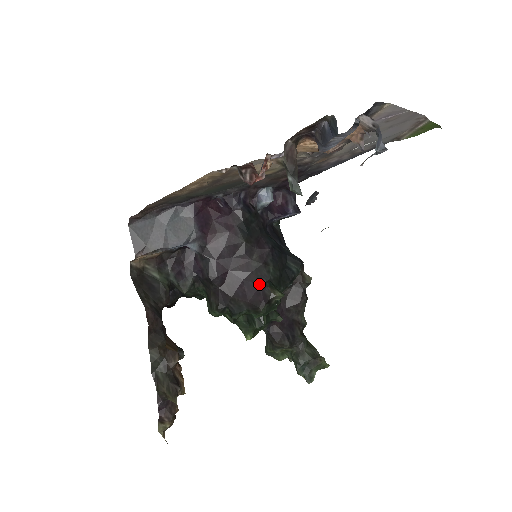
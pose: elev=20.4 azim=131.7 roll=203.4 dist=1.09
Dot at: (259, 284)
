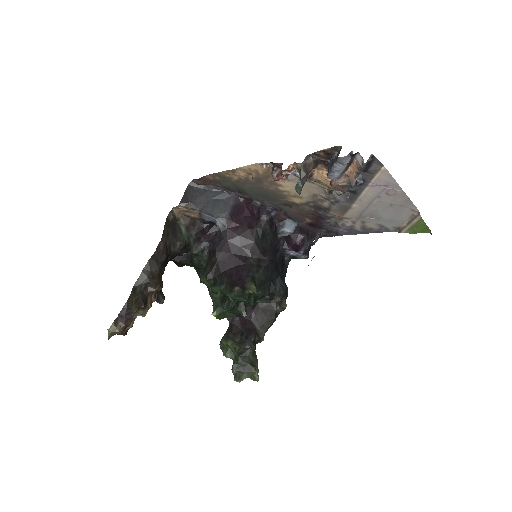
Dot at: (245, 273)
